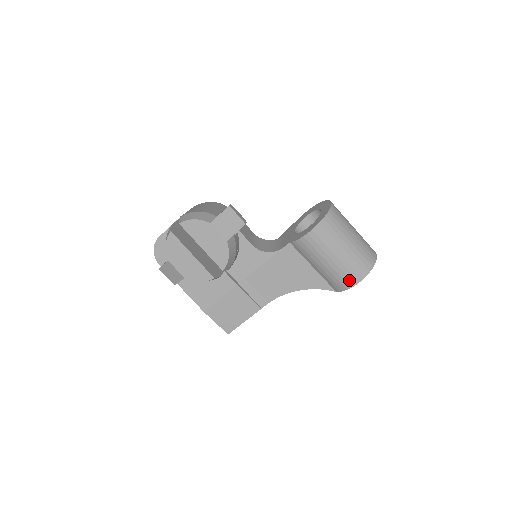
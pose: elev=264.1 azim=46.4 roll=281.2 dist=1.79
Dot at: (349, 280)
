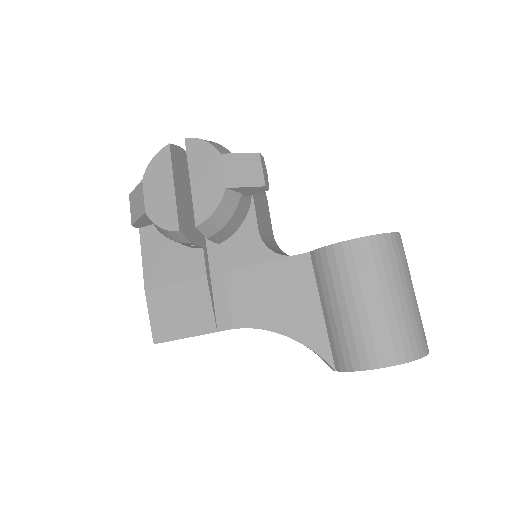
Dot at: (365, 355)
